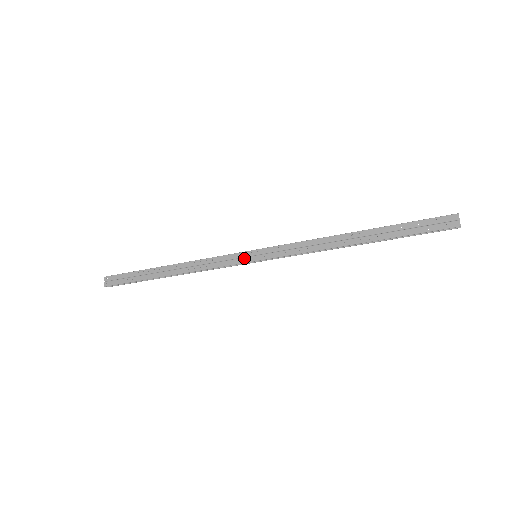
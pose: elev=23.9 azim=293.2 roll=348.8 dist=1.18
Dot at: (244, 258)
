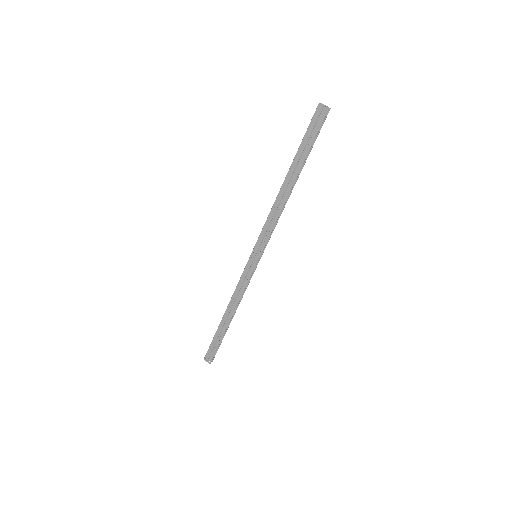
Dot at: (252, 265)
